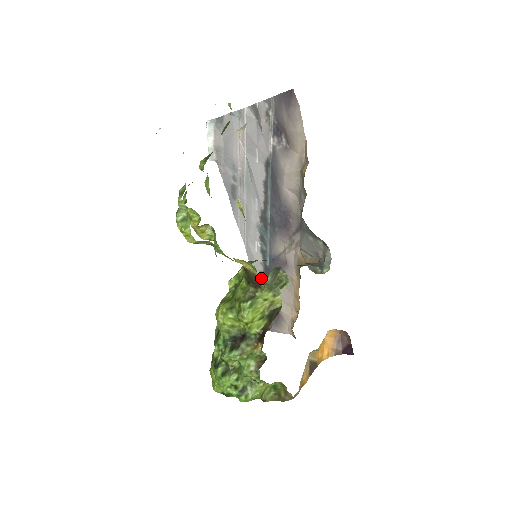
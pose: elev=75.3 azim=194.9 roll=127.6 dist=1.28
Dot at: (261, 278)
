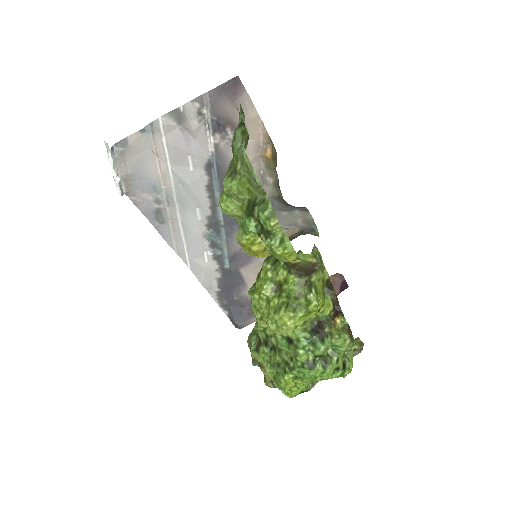
Dot at: (220, 284)
